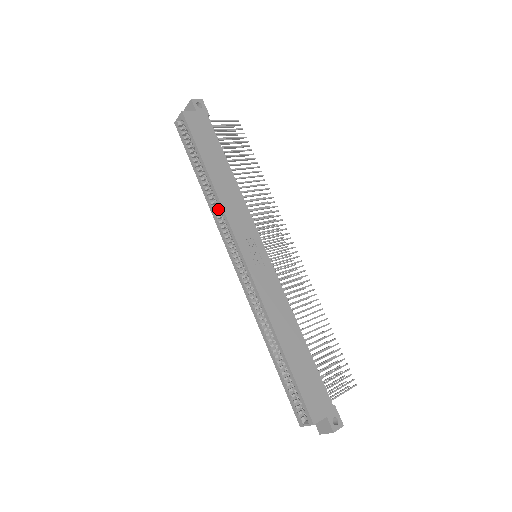
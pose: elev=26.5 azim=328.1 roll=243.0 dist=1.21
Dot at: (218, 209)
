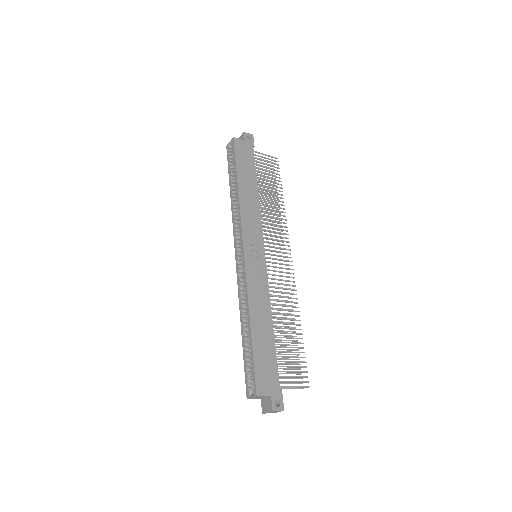
Dot at: occluded
